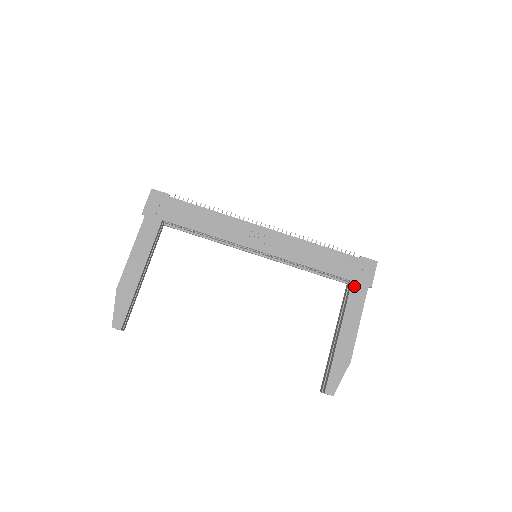
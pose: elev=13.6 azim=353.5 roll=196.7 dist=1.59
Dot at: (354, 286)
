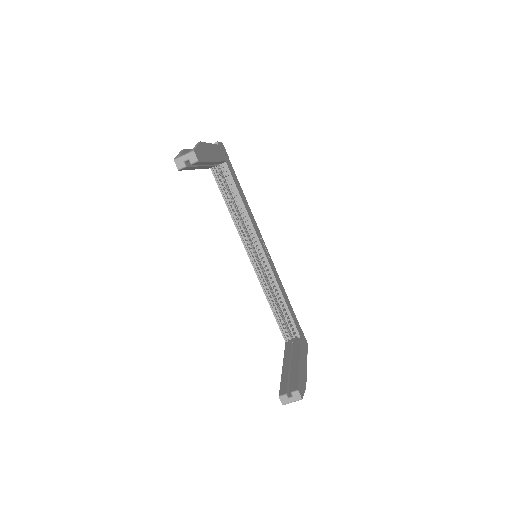
Dot at: (302, 341)
